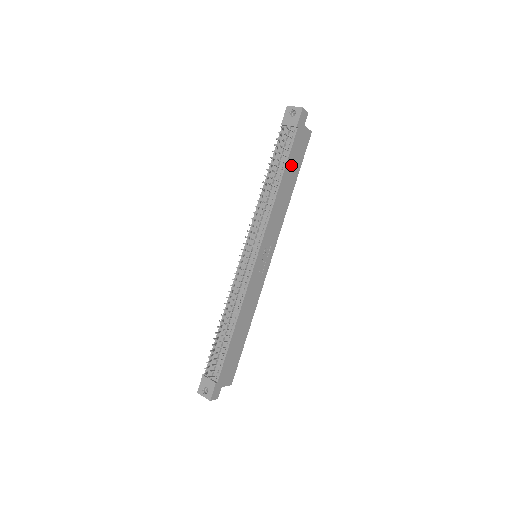
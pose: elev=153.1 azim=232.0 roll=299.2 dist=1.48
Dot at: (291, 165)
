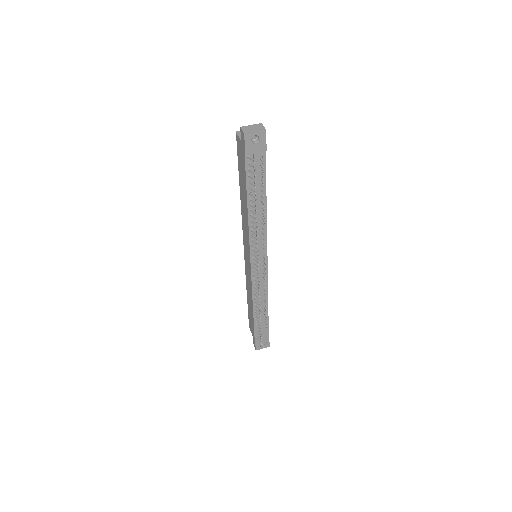
Dot at: occluded
